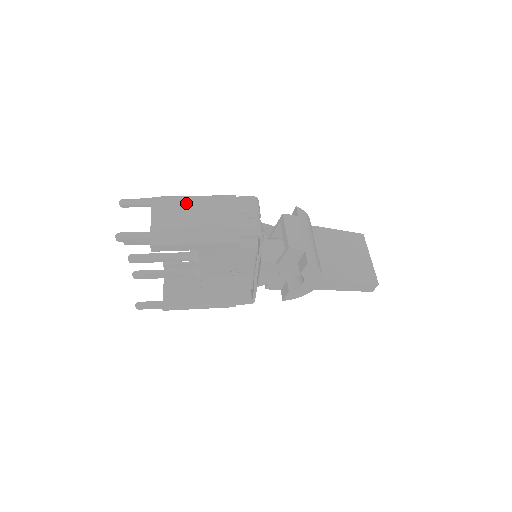
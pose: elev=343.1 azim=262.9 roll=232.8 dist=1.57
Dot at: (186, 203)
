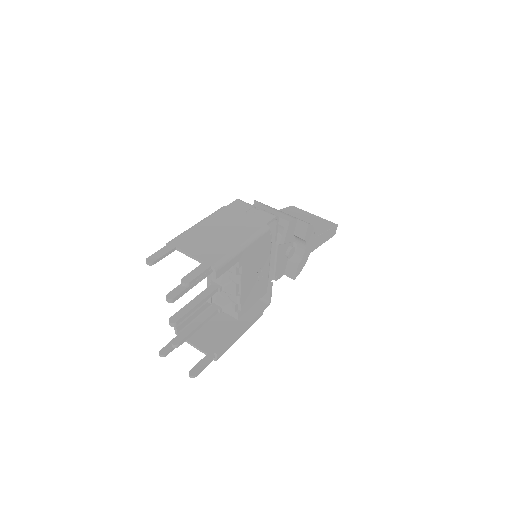
Dot at: (200, 230)
